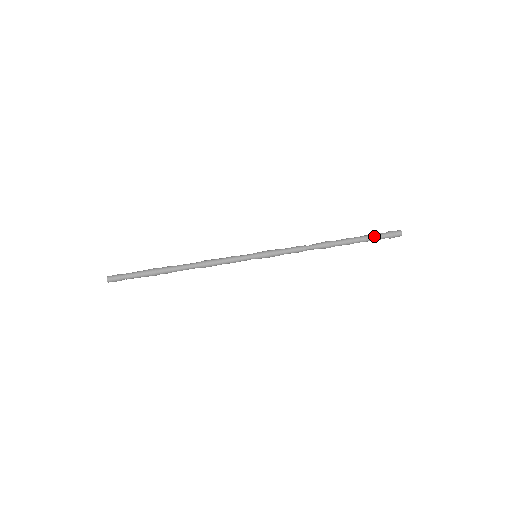
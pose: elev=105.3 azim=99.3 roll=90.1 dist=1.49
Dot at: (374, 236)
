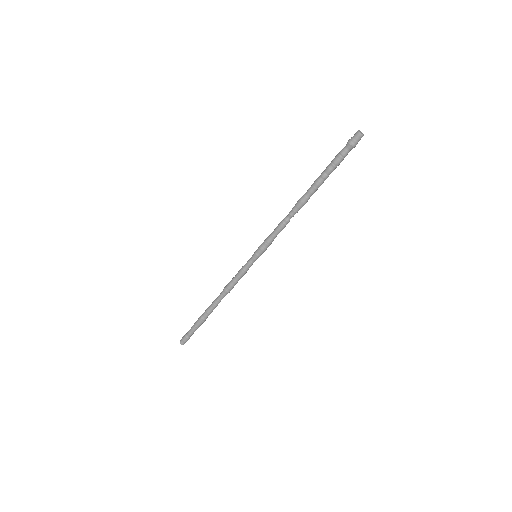
Dot at: (337, 161)
